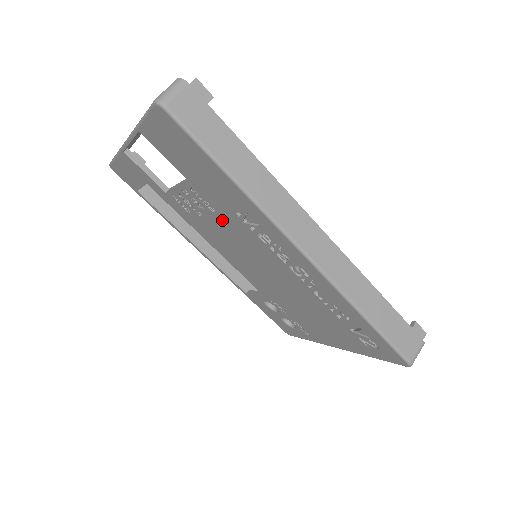
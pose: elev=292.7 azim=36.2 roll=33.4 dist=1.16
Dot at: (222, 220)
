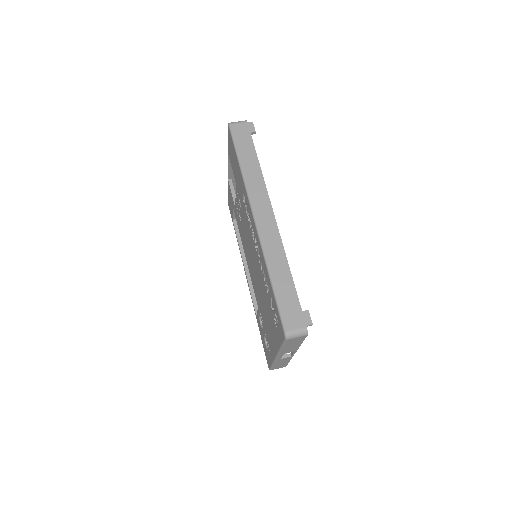
Dot at: (243, 215)
